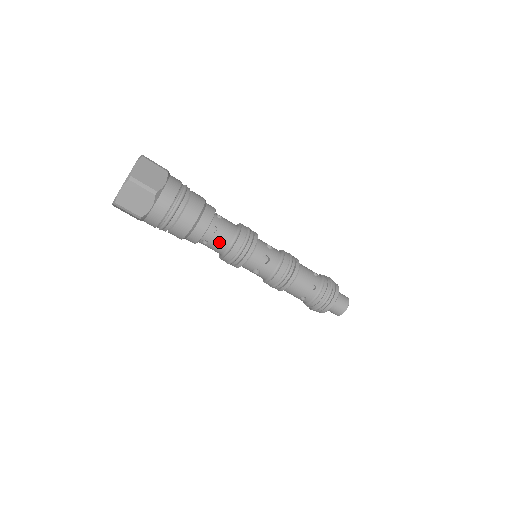
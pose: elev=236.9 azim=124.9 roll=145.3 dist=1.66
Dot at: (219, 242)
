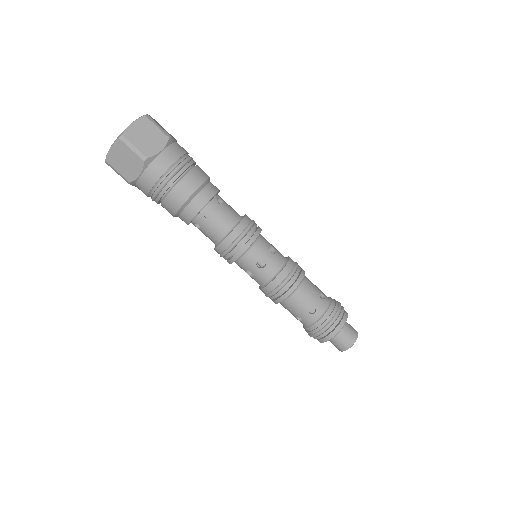
Dot at: (224, 216)
